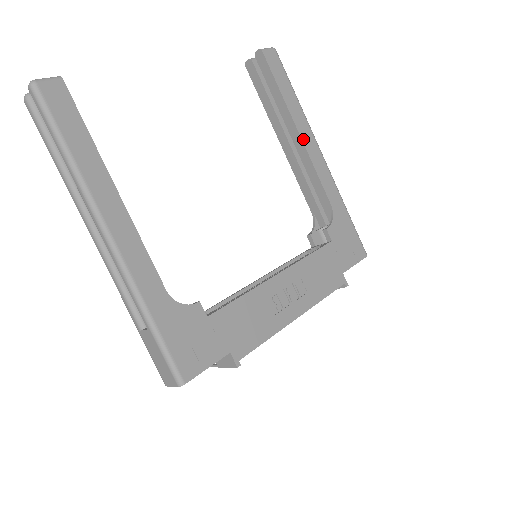
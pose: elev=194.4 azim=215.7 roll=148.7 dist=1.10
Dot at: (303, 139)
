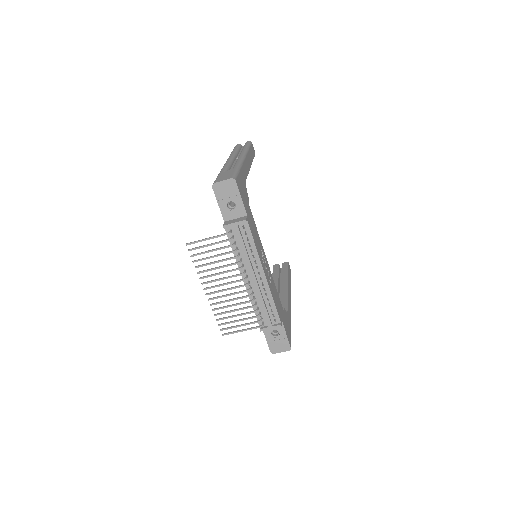
Dot at: (288, 288)
